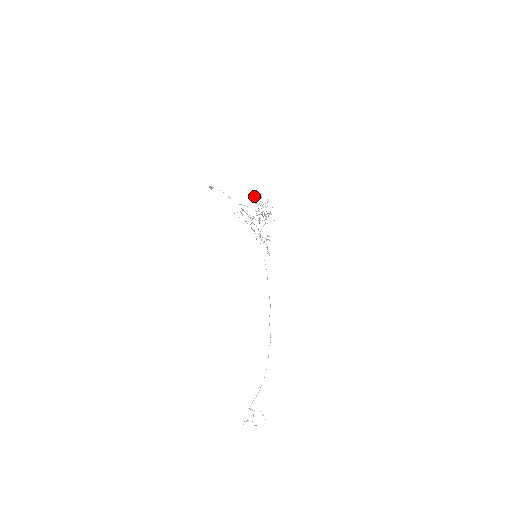
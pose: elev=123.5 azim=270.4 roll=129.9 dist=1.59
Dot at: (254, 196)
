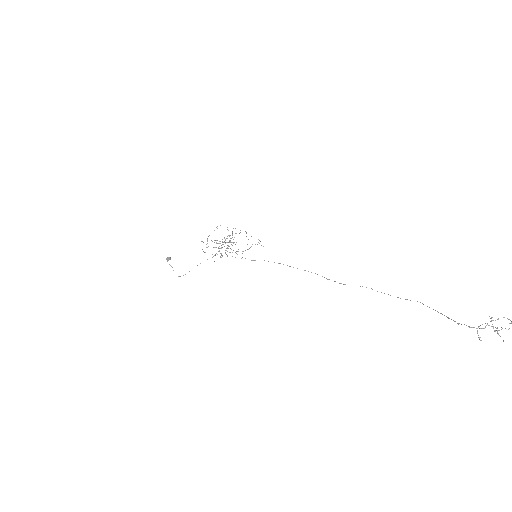
Dot at: occluded
